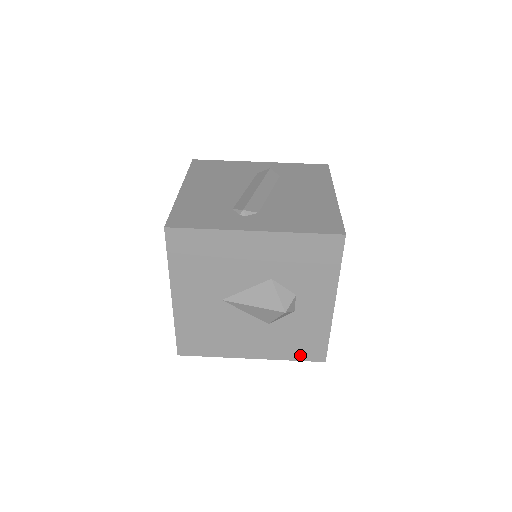
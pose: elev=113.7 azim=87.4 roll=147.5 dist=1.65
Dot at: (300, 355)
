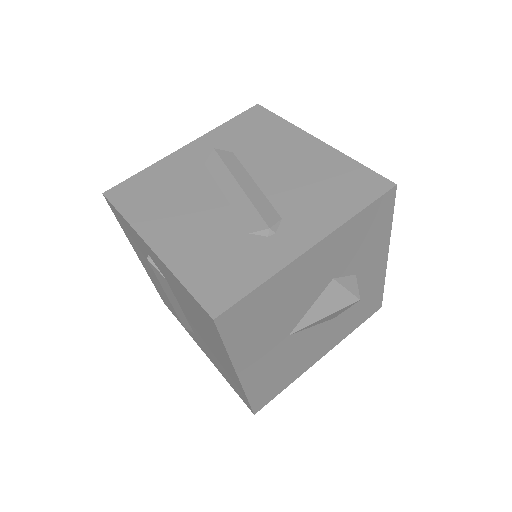
Dot at: (361, 320)
